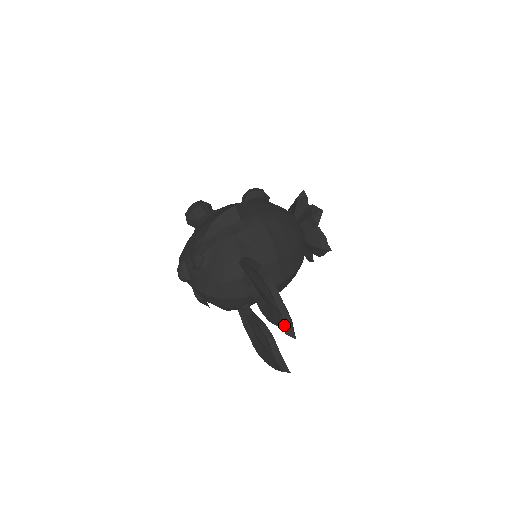
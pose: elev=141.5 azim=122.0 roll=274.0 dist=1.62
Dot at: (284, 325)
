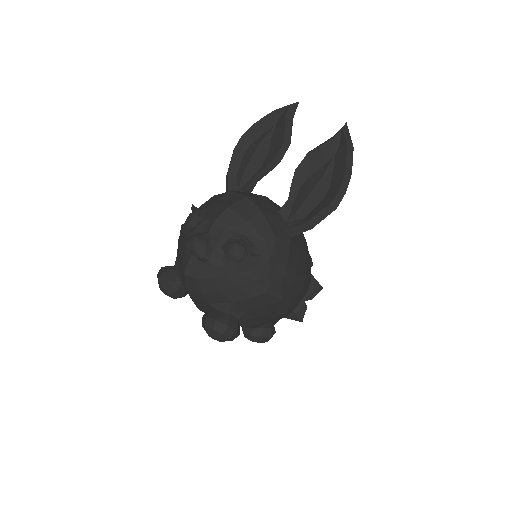
Dot at: (281, 108)
